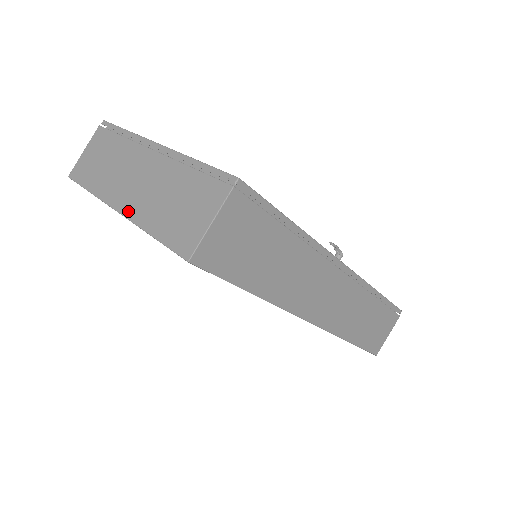
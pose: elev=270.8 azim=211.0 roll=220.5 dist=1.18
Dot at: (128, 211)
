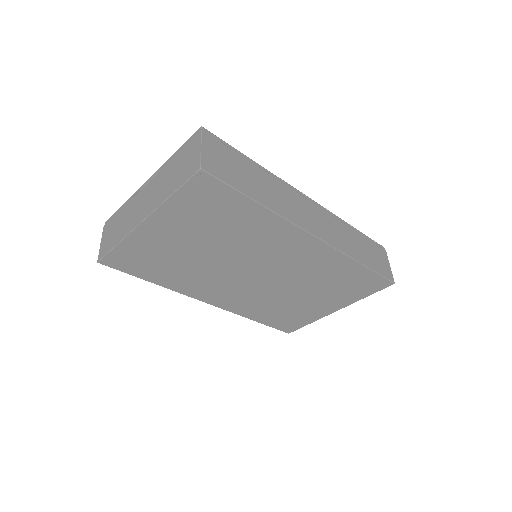
Dot at: (150, 211)
